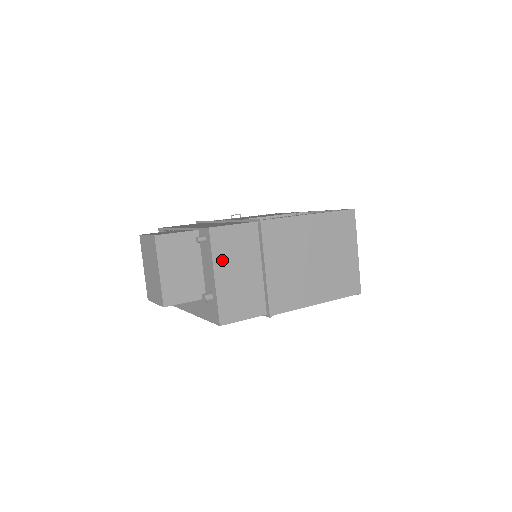
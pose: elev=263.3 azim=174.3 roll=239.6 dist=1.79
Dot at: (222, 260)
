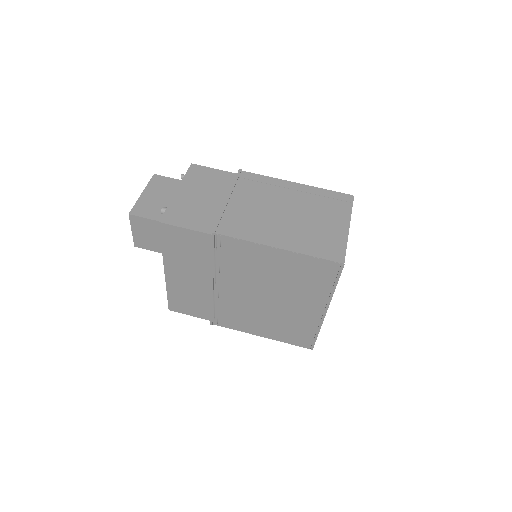
Dot at: (190, 184)
